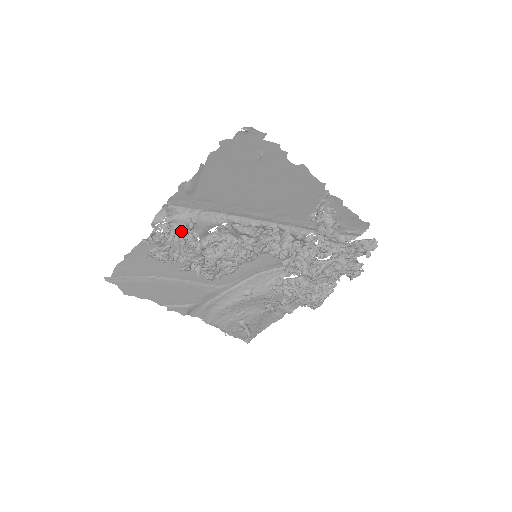
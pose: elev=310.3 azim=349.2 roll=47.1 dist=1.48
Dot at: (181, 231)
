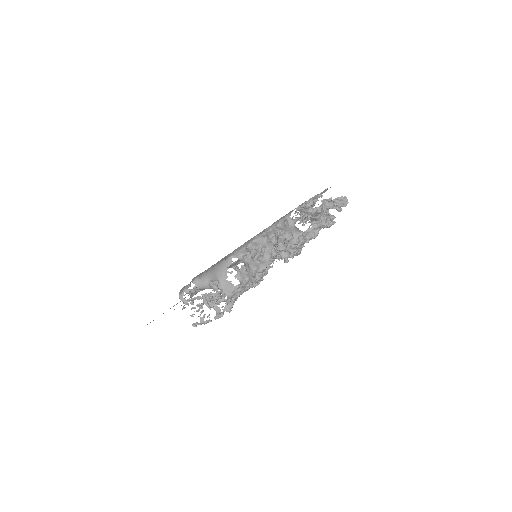
Dot at: (204, 289)
